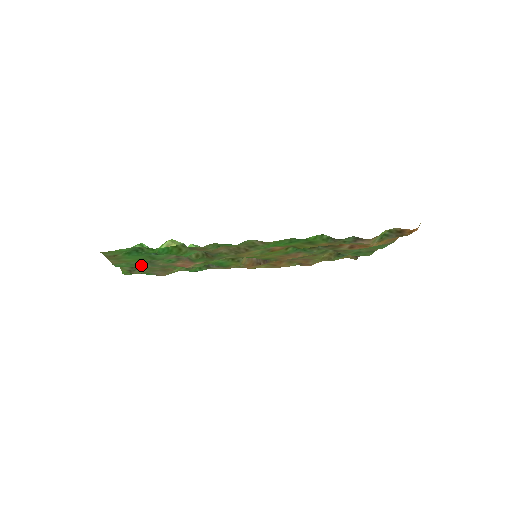
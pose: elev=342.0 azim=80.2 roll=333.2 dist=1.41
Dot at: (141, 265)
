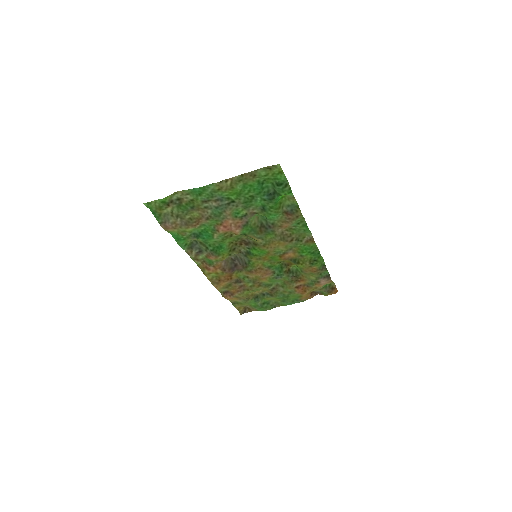
Dot at: (209, 202)
